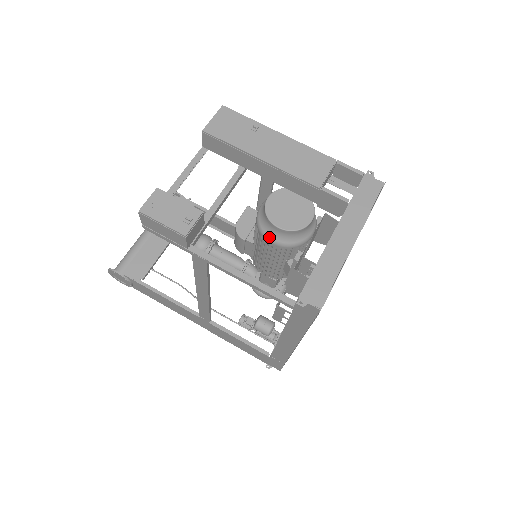
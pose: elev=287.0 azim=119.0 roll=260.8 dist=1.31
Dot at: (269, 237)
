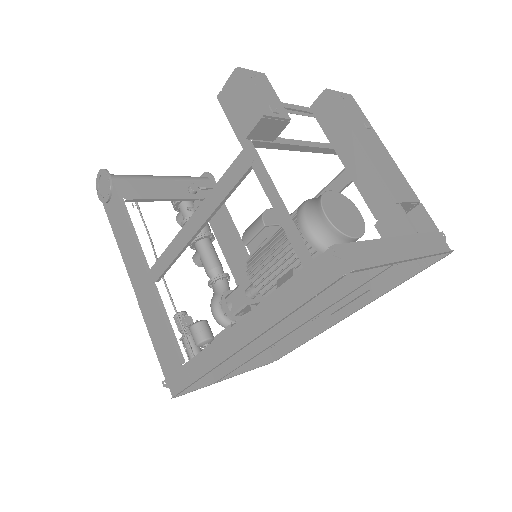
Dot at: (305, 221)
